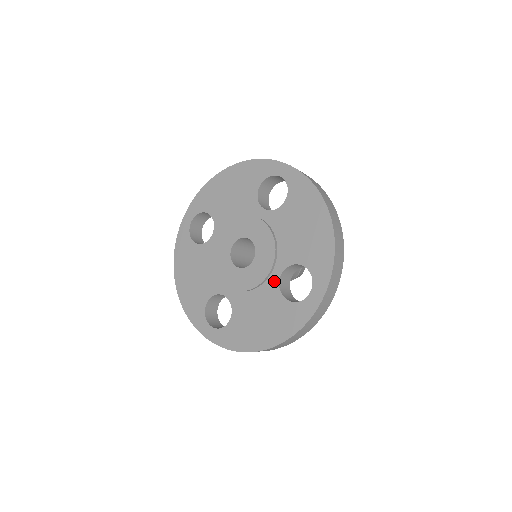
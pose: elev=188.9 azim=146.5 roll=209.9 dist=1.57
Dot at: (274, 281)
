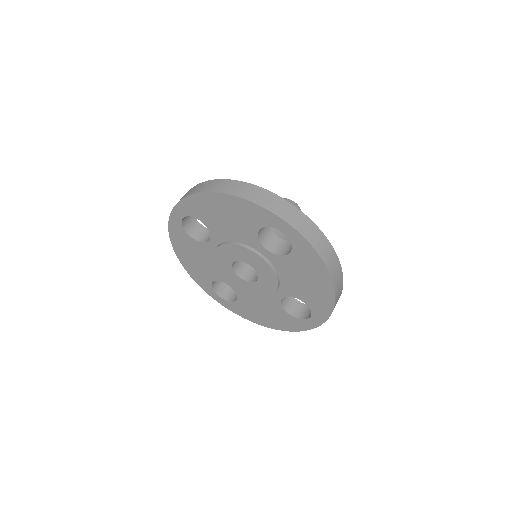
Dot at: (276, 299)
